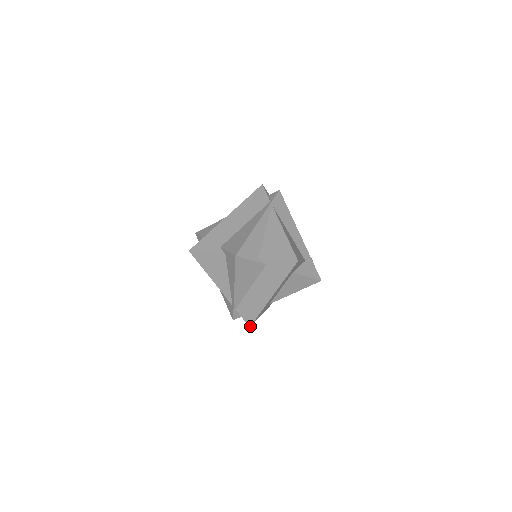
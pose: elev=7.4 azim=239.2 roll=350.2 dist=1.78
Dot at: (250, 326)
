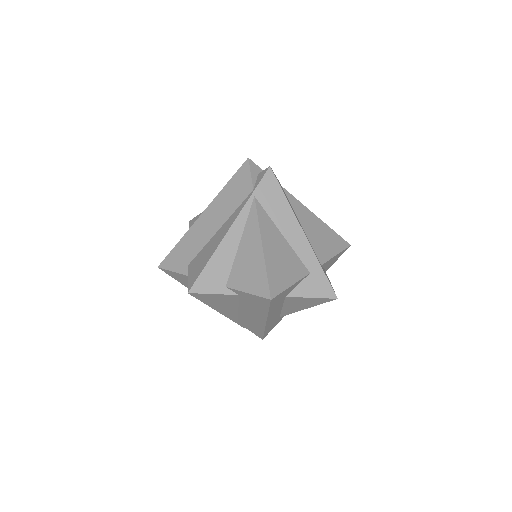
Dot at: (262, 338)
